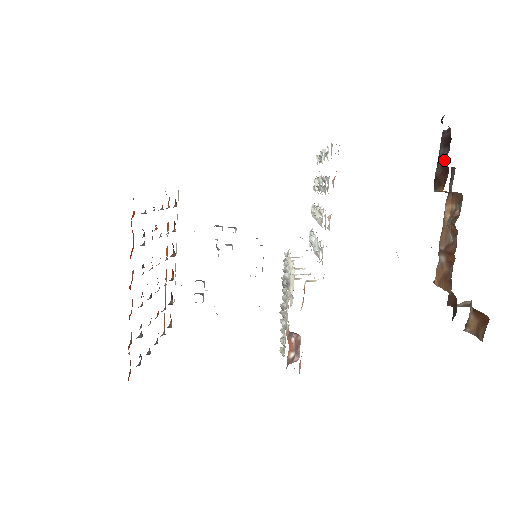
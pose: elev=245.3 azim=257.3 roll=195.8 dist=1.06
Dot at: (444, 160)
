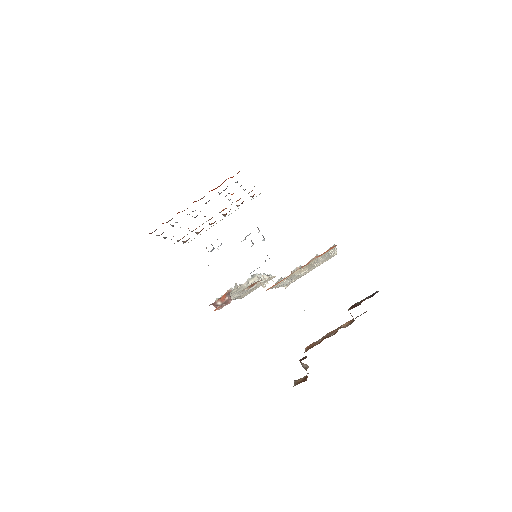
Dot at: occluded
